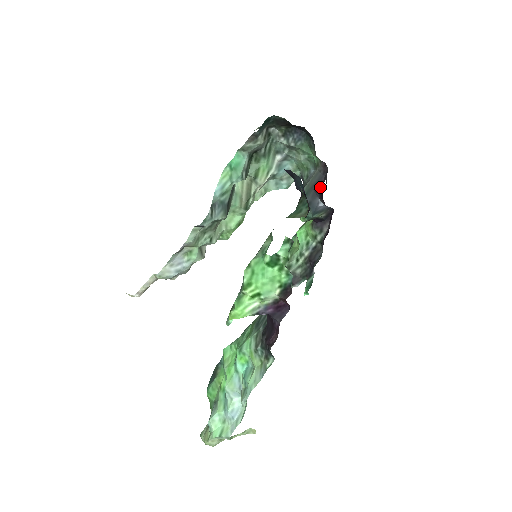
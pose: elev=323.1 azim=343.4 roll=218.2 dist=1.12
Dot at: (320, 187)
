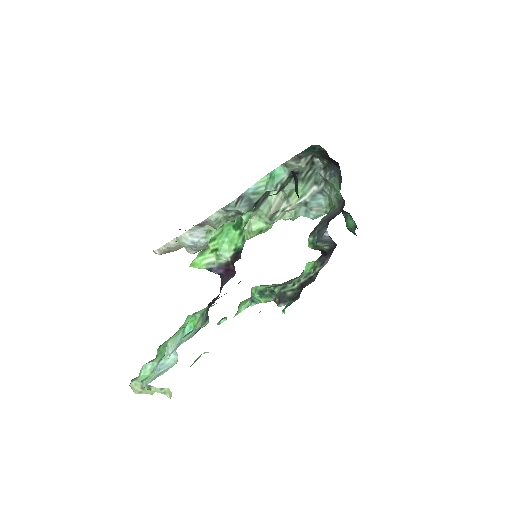
Dot at: occluded
